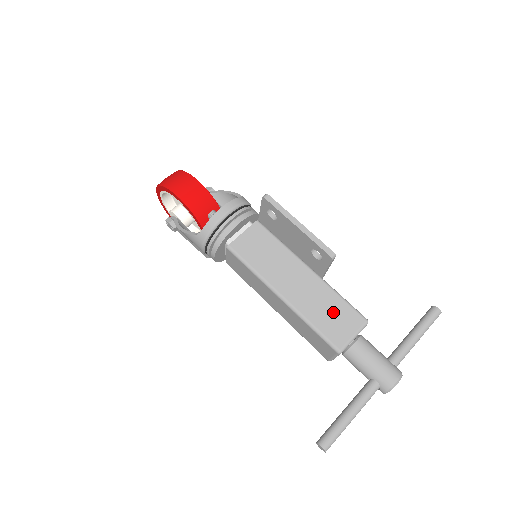
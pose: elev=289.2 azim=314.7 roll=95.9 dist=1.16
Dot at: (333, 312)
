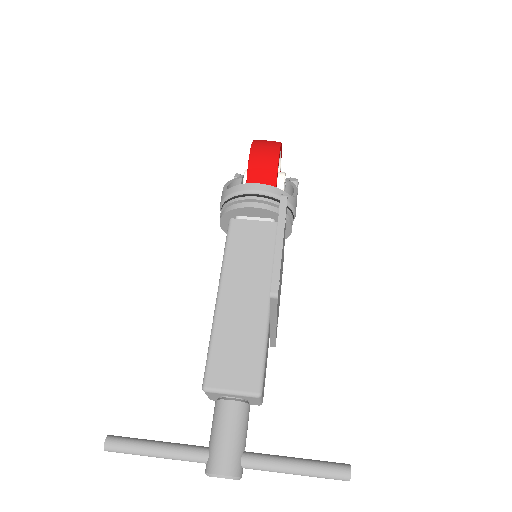
Dot at: (241, 353)
